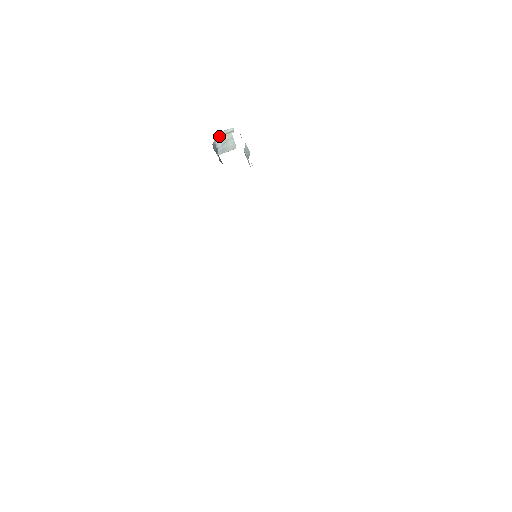
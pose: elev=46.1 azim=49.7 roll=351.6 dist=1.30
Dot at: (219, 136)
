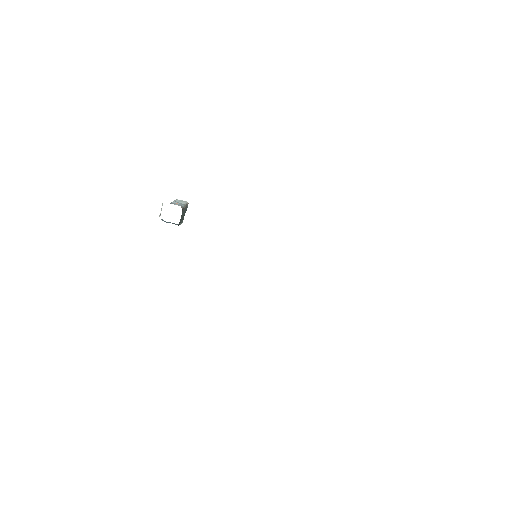
Dot at: occluded
